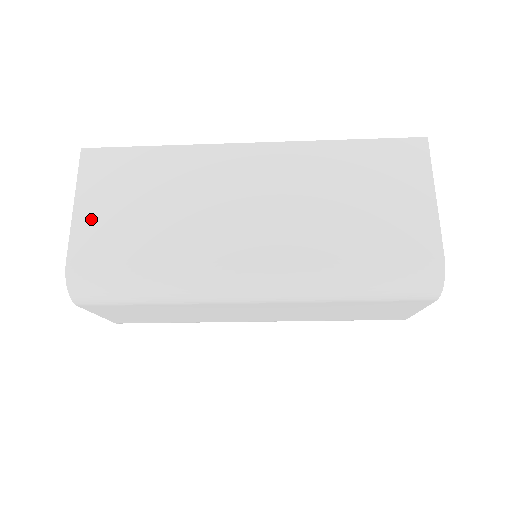
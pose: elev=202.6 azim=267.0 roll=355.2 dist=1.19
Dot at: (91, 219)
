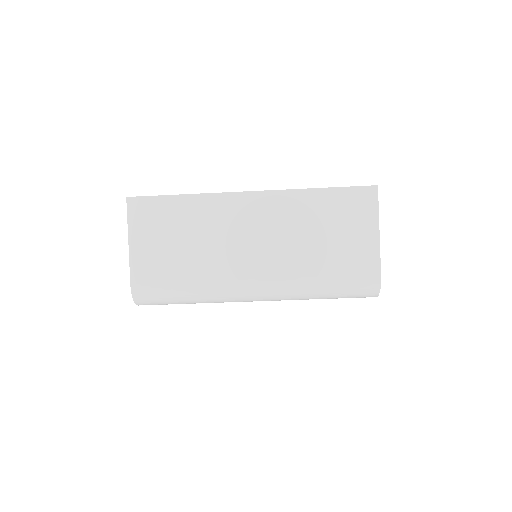
Dot at: (142, 253)
